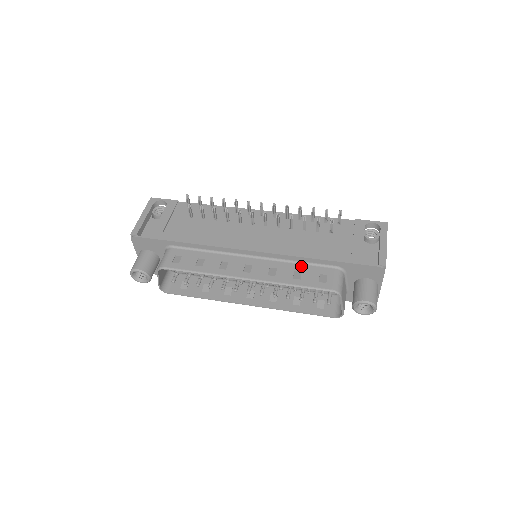
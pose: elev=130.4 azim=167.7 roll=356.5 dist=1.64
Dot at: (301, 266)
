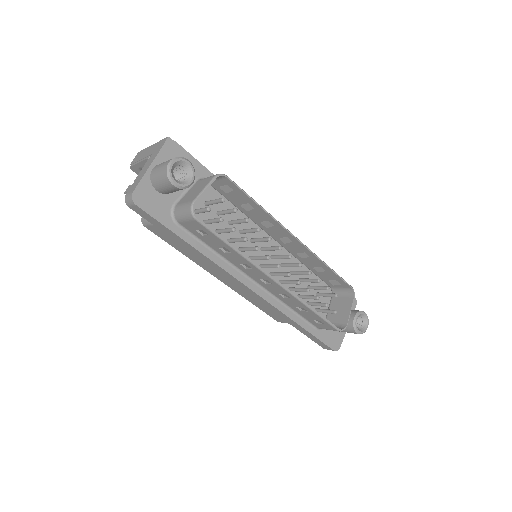
Dot at: occluded
